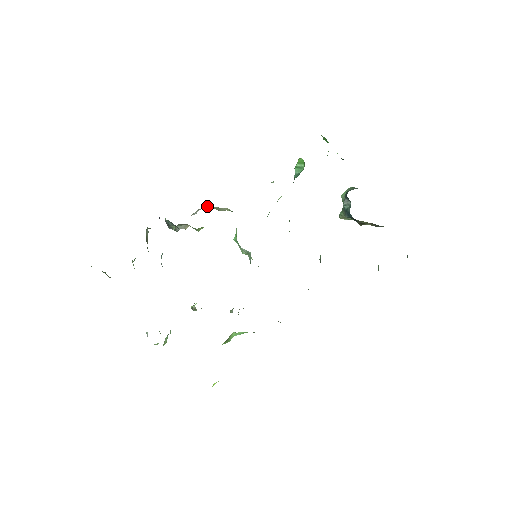
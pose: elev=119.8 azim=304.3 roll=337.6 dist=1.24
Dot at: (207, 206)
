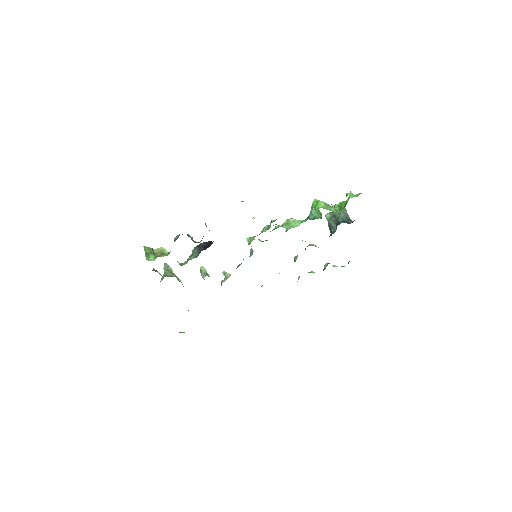
Dot at: occluded
